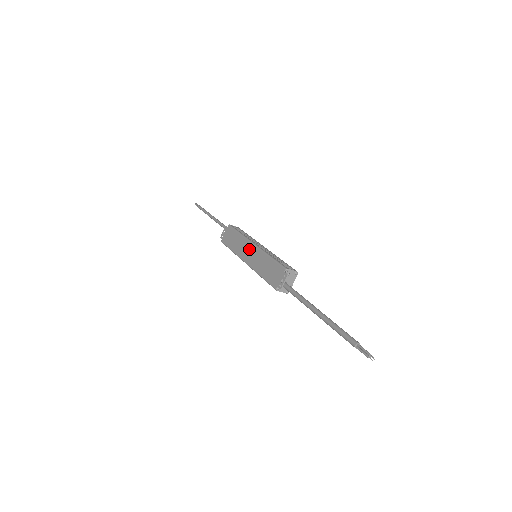
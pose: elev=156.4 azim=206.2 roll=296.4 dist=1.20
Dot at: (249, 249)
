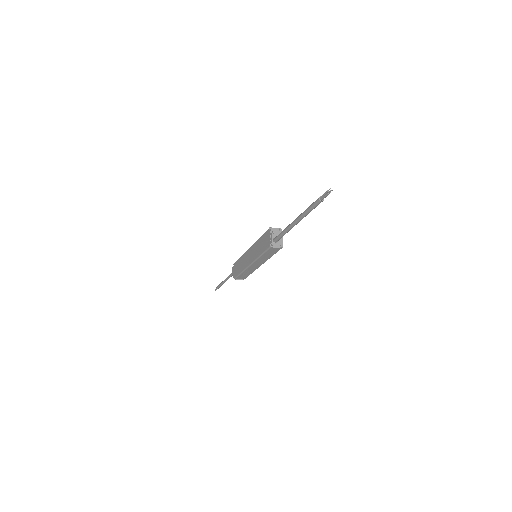
Dot at: (248, 254)
